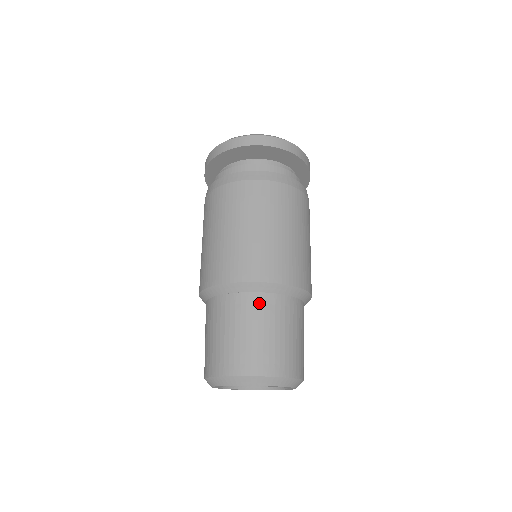
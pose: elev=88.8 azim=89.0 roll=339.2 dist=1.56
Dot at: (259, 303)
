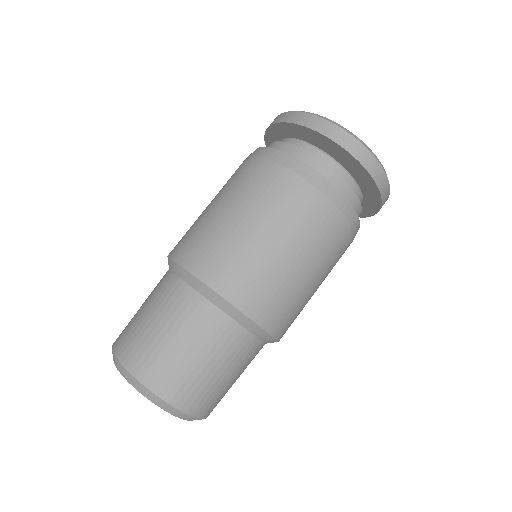
Dot at: (220, 327)
